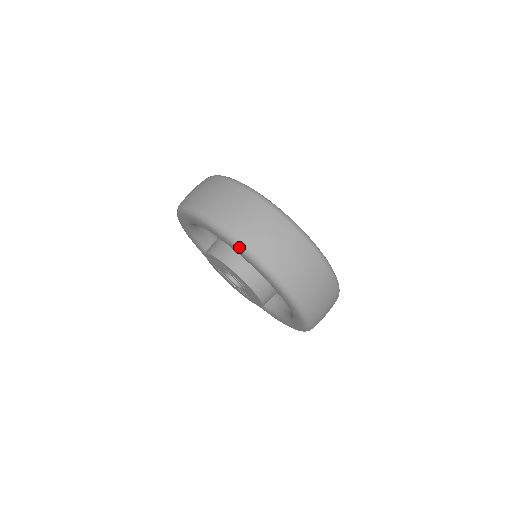
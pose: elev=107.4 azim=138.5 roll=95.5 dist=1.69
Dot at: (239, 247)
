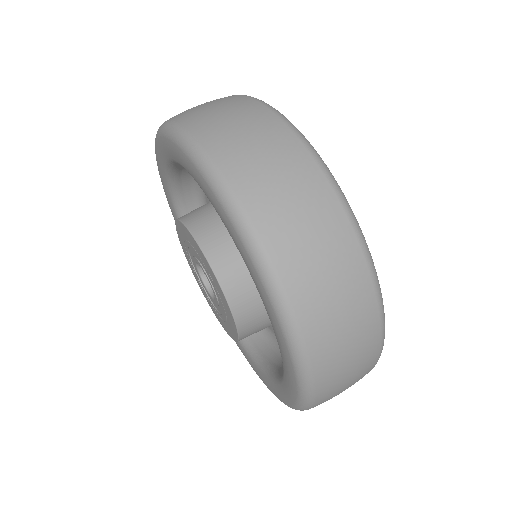
Dot at: (189, 150)
